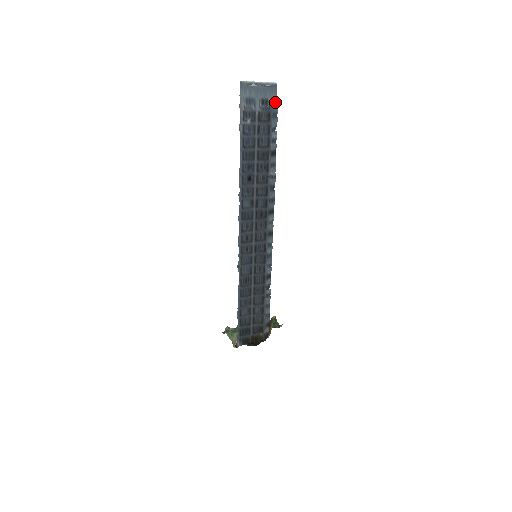
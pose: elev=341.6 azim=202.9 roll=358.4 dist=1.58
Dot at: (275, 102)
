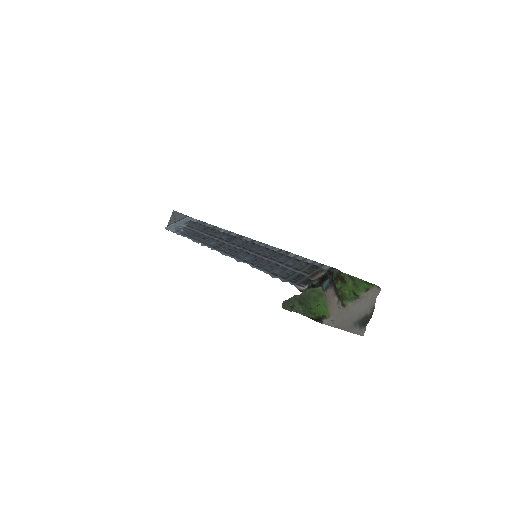
Dot at: occluded
